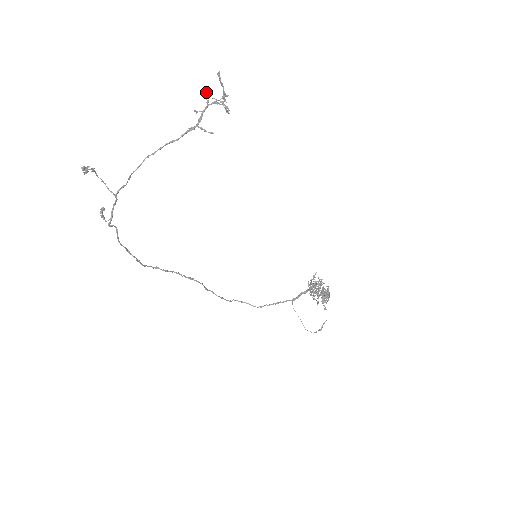
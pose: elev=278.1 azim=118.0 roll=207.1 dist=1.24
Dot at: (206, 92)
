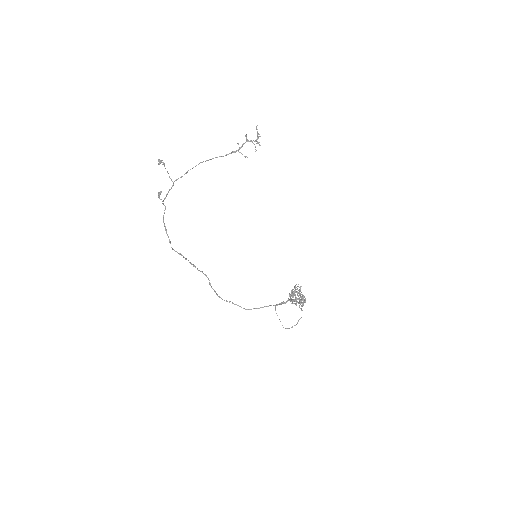
Dot at: (246, 136)
